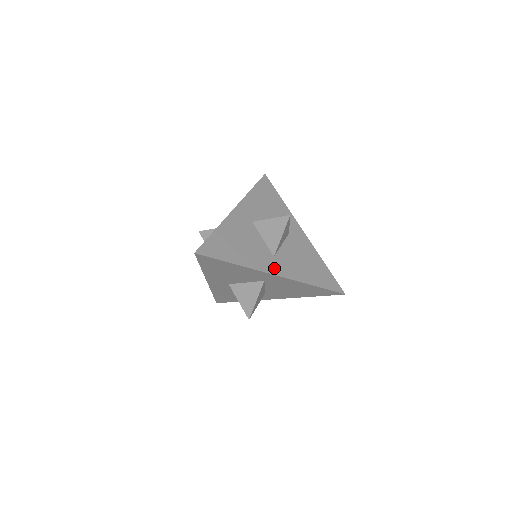
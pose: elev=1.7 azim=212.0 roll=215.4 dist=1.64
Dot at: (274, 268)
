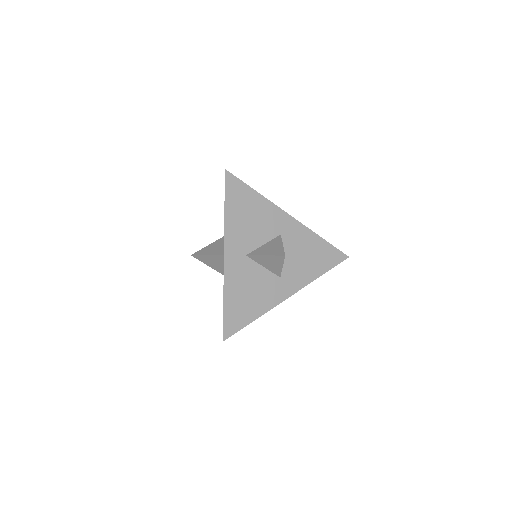
Dot at: (285, 291)
